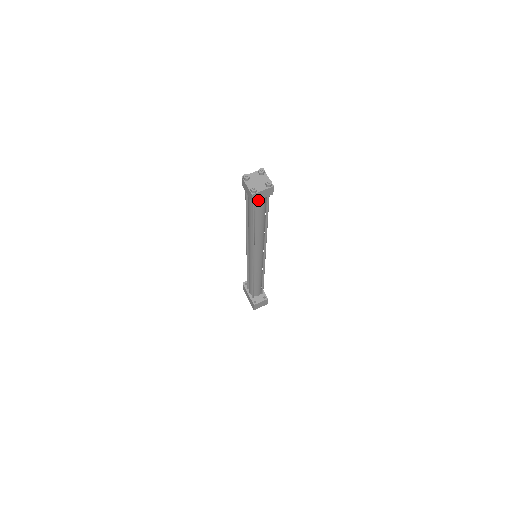
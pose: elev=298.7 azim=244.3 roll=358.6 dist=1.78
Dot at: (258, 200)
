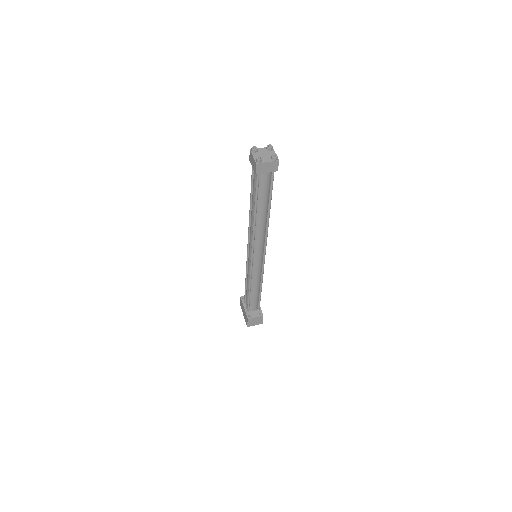
Dot at: (262, 175)
